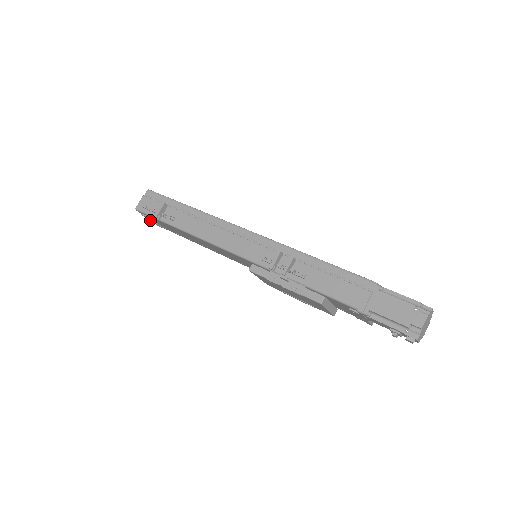
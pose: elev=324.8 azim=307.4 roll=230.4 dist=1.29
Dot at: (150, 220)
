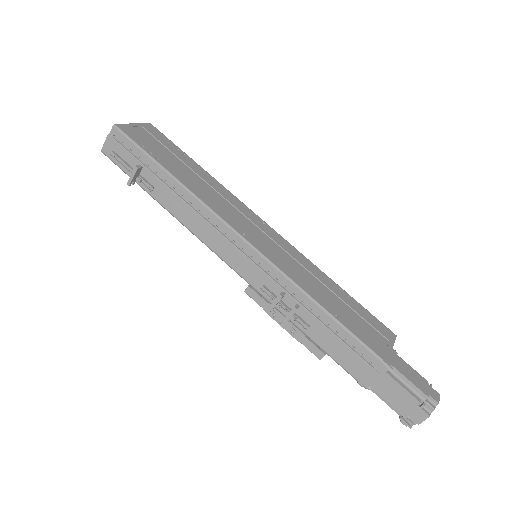
Dot at: occluded
